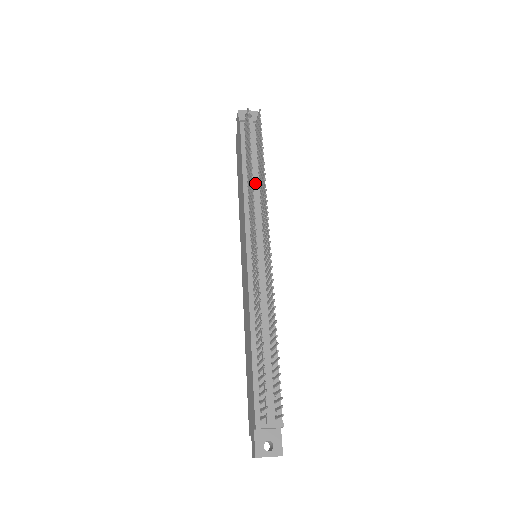
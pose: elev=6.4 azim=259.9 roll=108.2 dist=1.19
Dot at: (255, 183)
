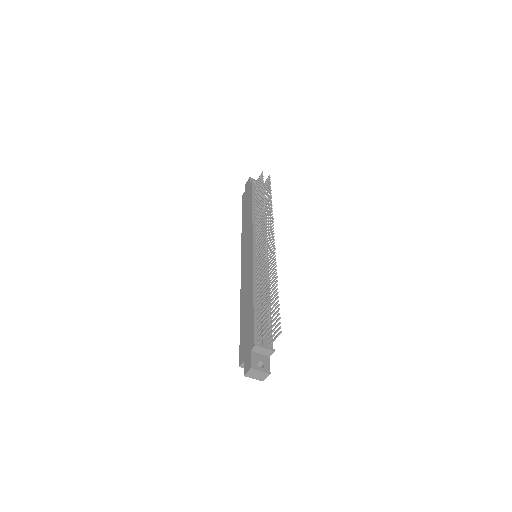
Dot at: occluded
